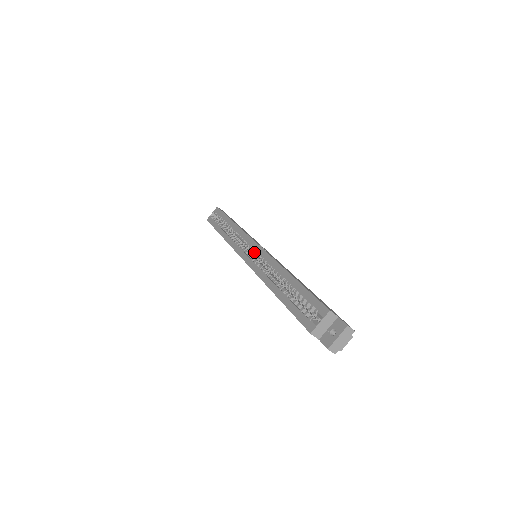
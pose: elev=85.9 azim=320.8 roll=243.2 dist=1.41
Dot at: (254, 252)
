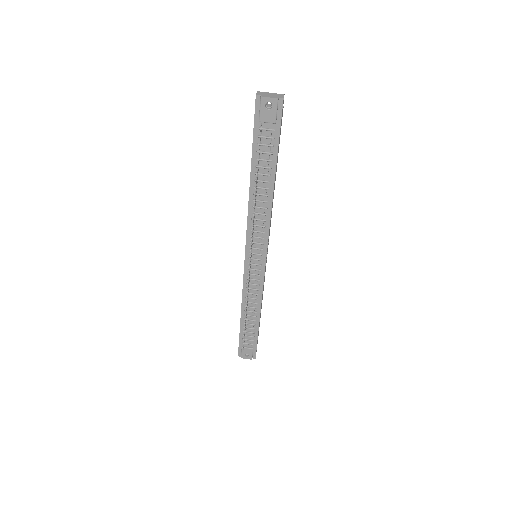
Dot at: occluded
